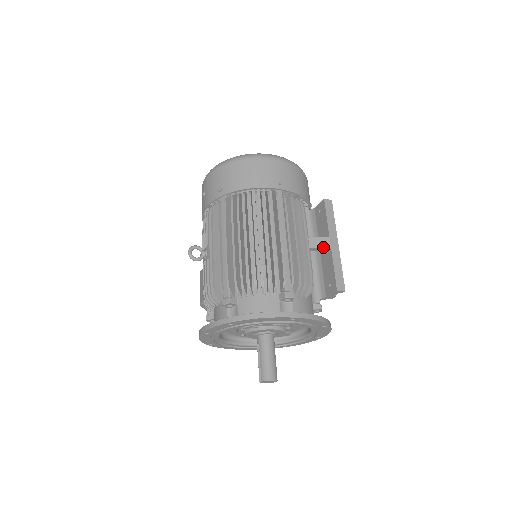
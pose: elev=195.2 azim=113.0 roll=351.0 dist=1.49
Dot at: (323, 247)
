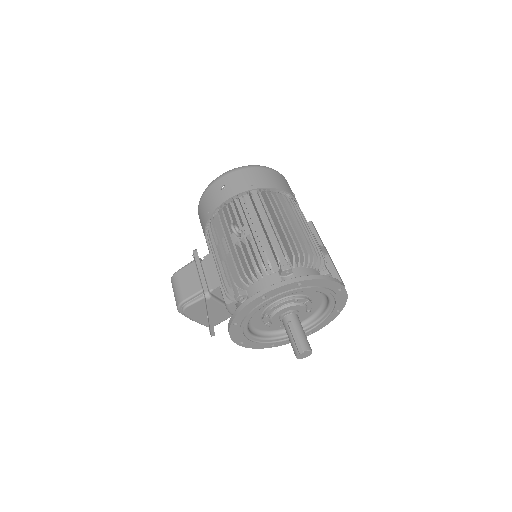
Dot at: (324, 252)
